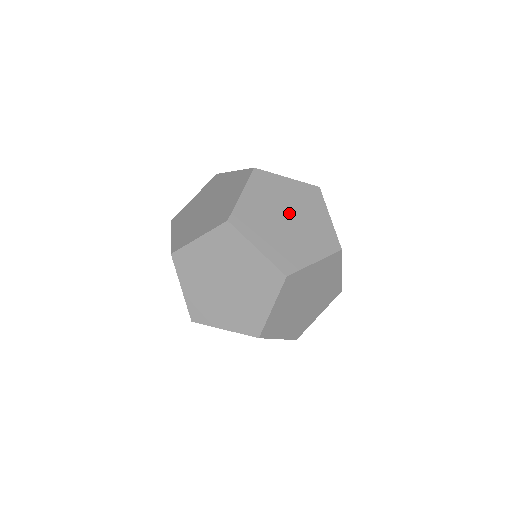
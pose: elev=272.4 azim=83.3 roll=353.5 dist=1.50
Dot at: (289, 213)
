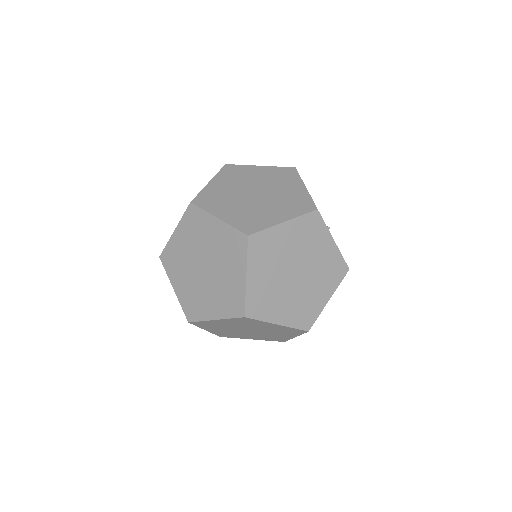
Dot at: (258, 189)
